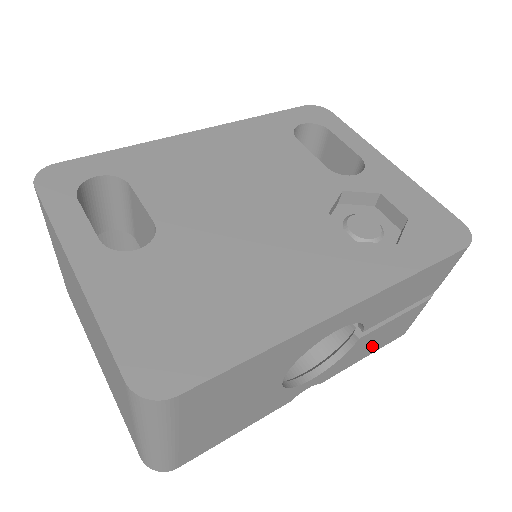
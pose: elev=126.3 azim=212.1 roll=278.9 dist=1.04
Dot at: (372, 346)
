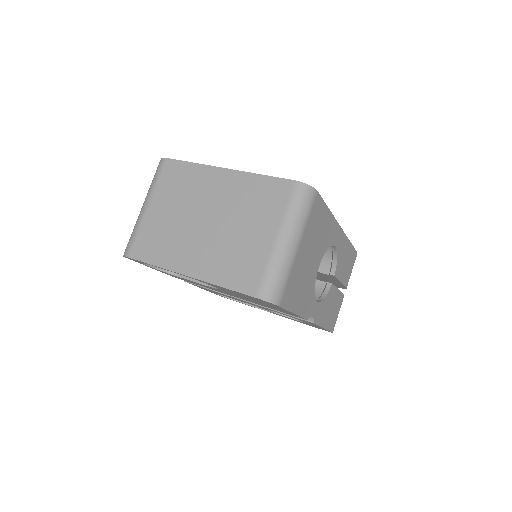
Dot at: (329, 315)
